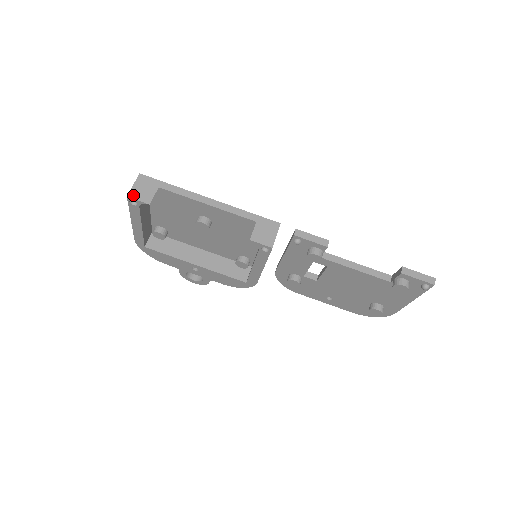
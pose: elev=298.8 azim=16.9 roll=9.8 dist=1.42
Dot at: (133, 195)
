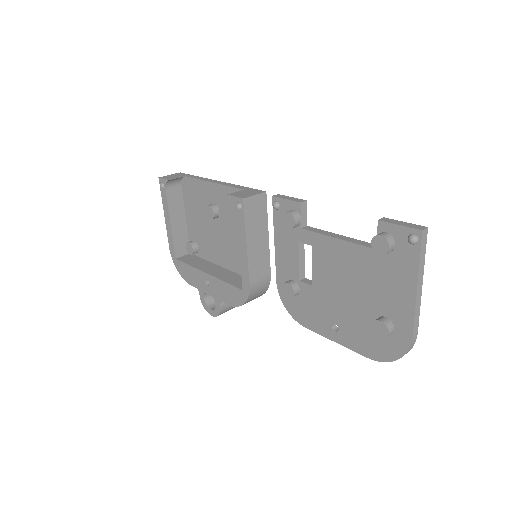
Dot at: (163, 177)
